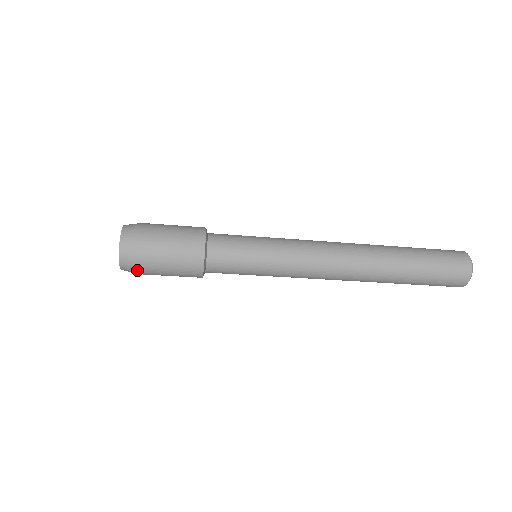
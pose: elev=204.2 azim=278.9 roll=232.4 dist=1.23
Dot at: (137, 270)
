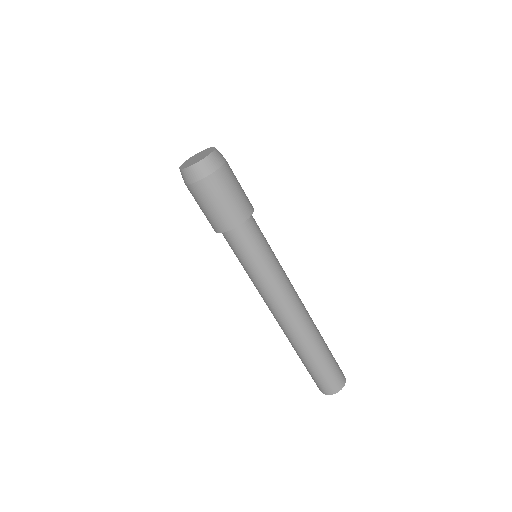
Dot at: (213, 173)
